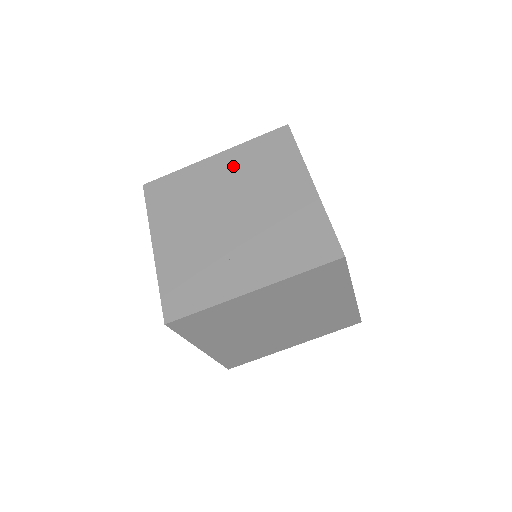
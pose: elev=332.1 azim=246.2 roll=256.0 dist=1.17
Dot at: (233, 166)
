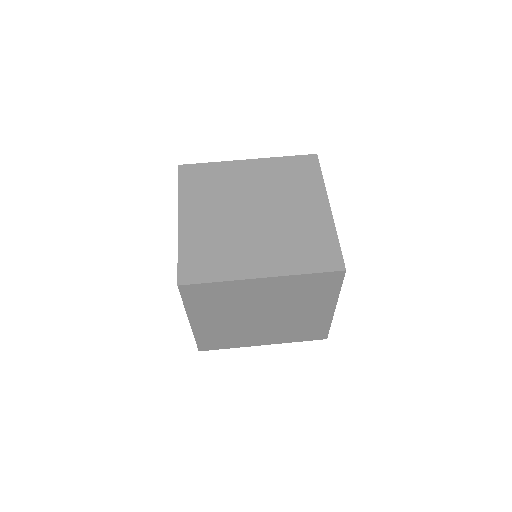
Dot at: (278, 290)
